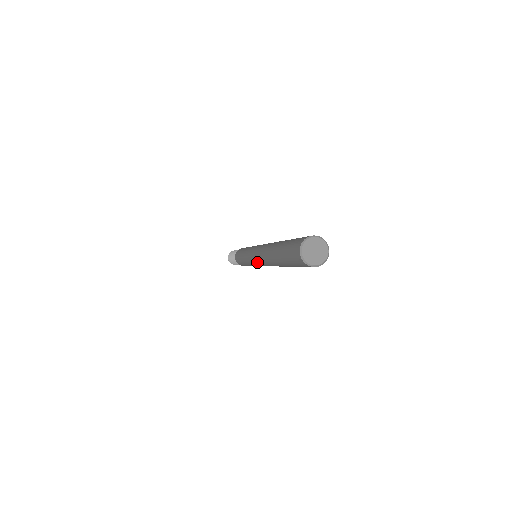
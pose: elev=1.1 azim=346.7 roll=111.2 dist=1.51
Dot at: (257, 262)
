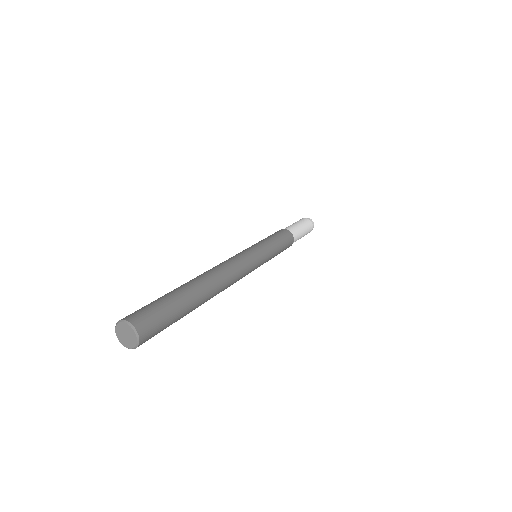
Dot at: occluded
